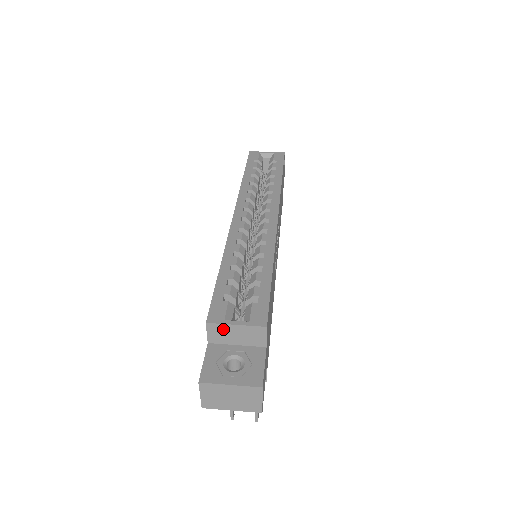
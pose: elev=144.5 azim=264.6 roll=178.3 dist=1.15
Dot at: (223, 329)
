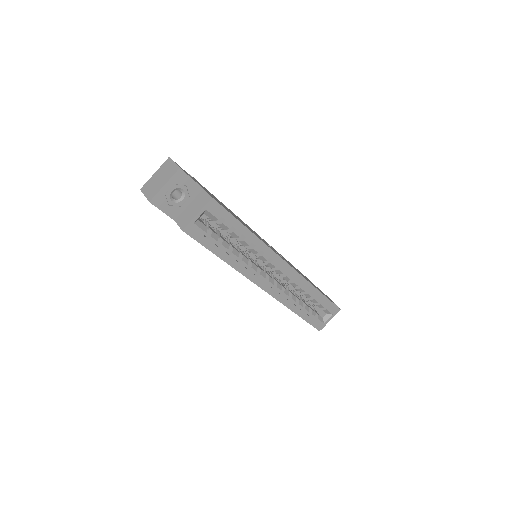
Dot at: (323, 323)
